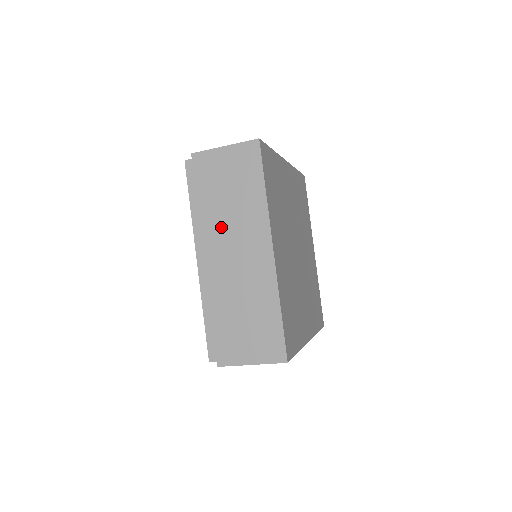
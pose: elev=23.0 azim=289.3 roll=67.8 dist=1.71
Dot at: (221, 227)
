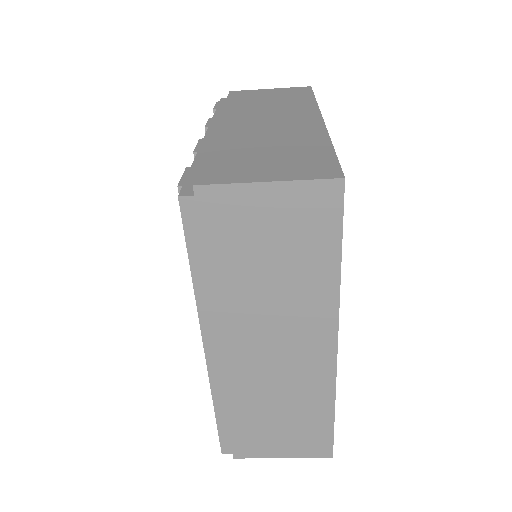
Dot at: (251, 312)
